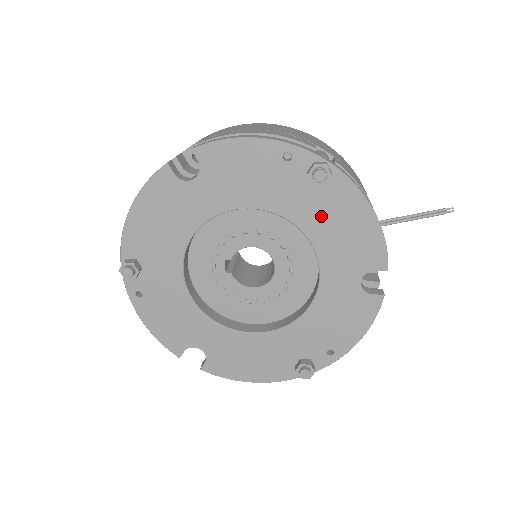
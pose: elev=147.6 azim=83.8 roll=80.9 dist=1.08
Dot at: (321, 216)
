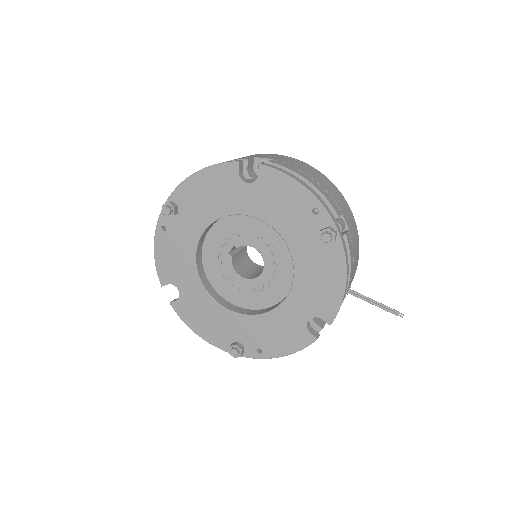
Dot at: (311, 262)
